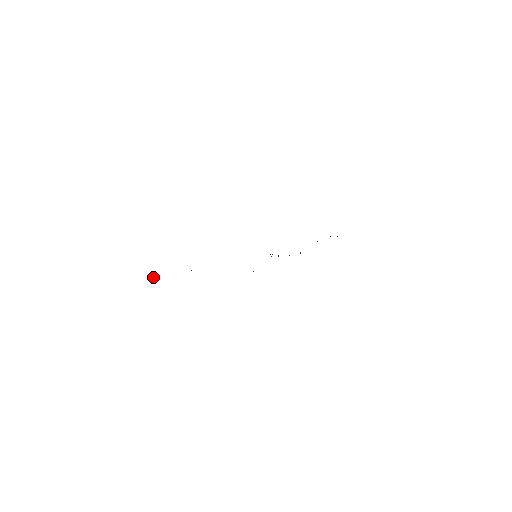
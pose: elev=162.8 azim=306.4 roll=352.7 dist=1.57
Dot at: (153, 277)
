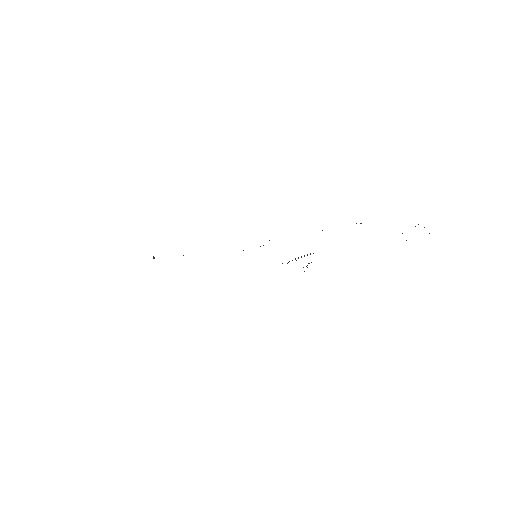
Dot at: (153, 258)
